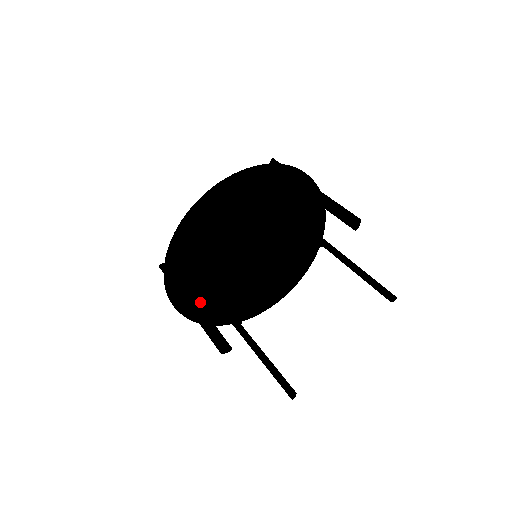
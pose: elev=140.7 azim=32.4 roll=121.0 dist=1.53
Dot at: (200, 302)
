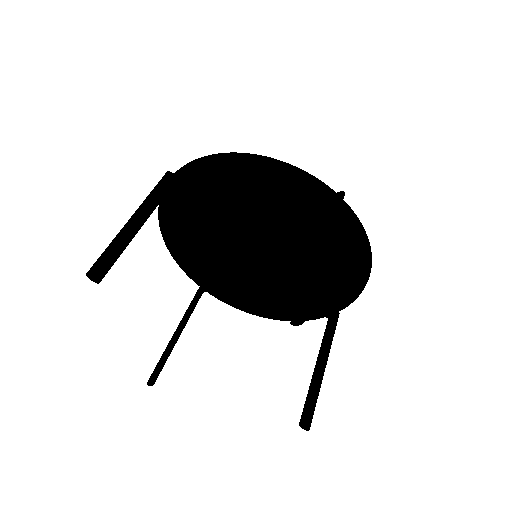
Dot at: (184, 238)
